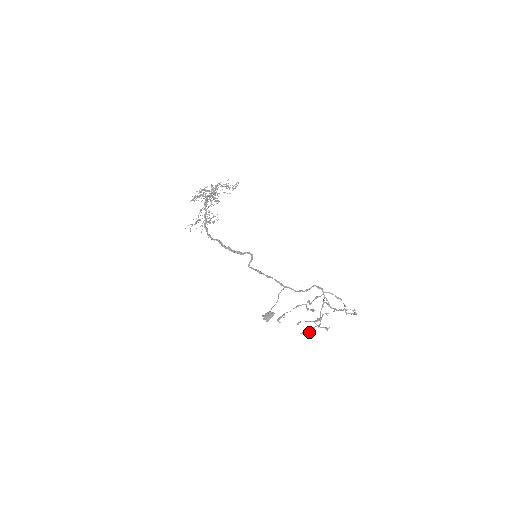
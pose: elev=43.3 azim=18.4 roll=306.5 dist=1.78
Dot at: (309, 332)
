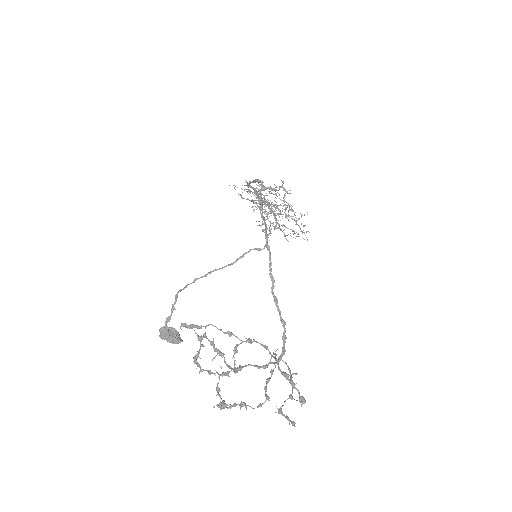
Dot at: (211, 341)
